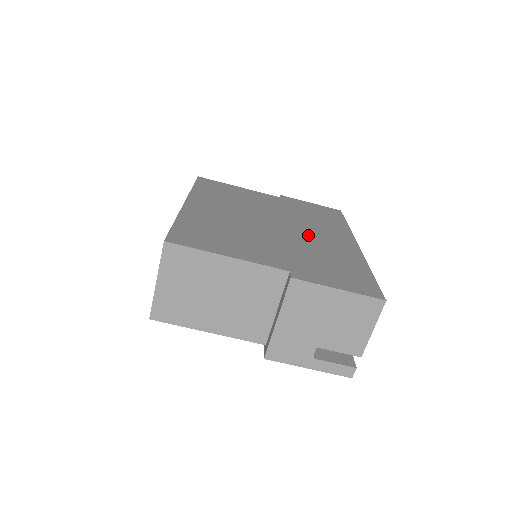
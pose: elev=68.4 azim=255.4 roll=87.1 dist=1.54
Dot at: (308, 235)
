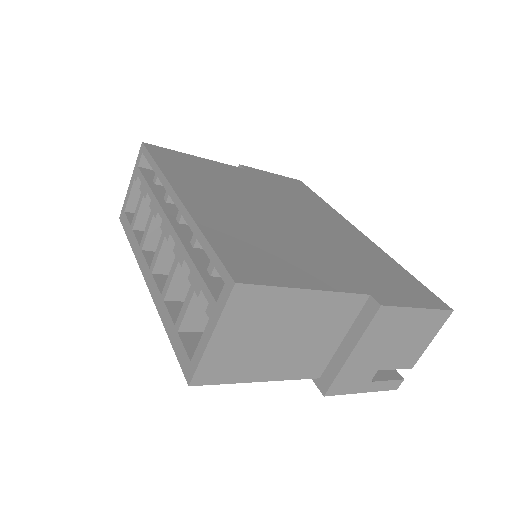
Dot at: (321, 227)
